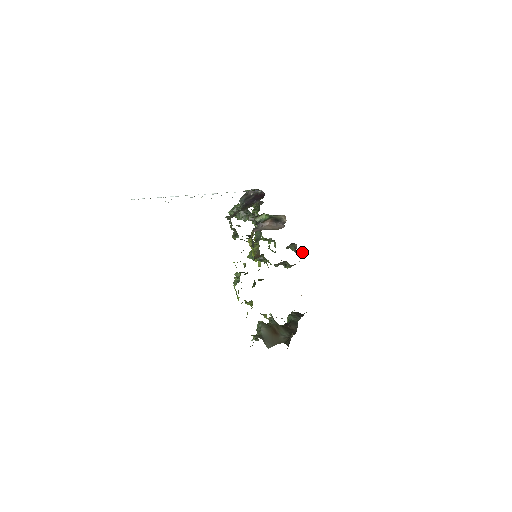
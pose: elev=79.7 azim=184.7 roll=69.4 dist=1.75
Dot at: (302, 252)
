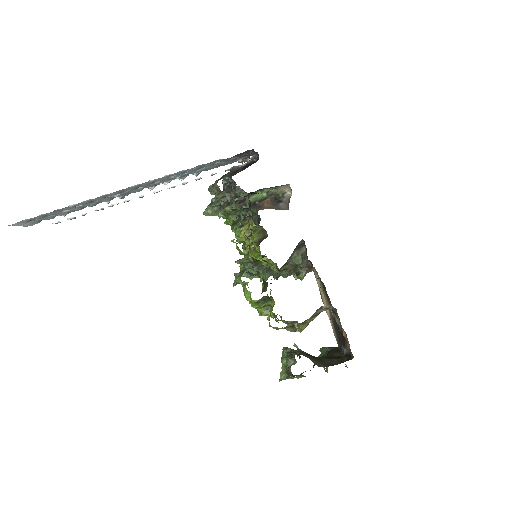
Dot at: occluded
